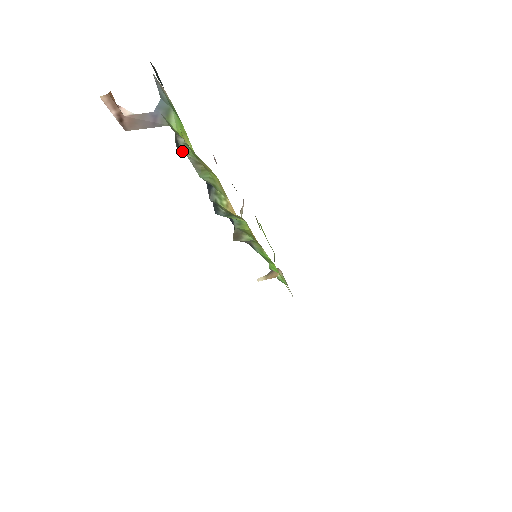
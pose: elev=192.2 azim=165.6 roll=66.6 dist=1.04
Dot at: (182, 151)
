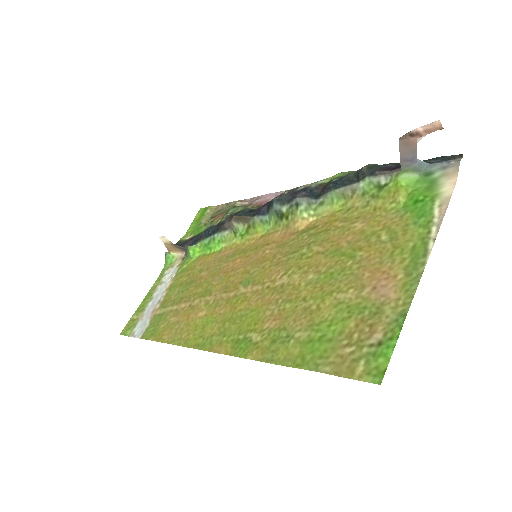
Dot at: (367, 178)
